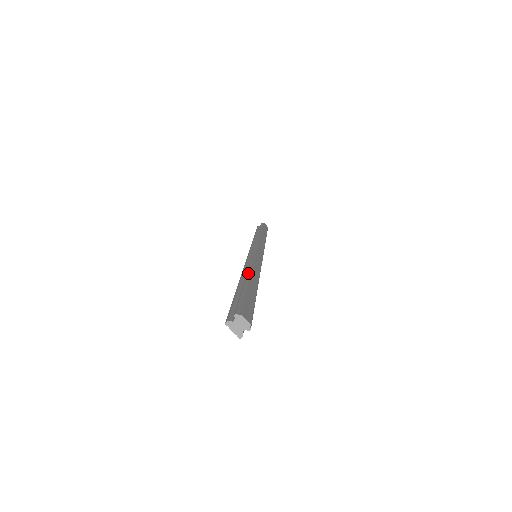
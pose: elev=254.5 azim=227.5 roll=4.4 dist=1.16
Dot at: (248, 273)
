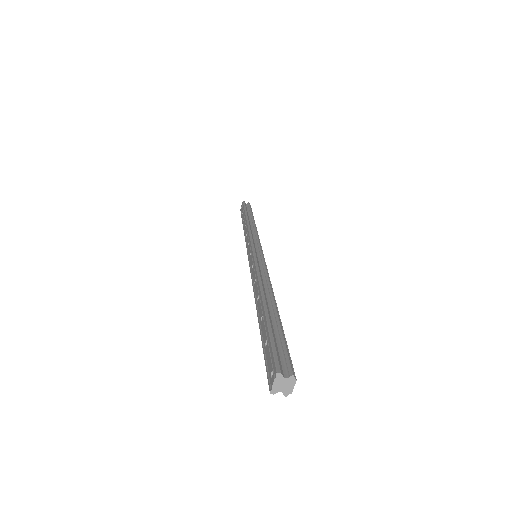
Dot at: (274, 296)
